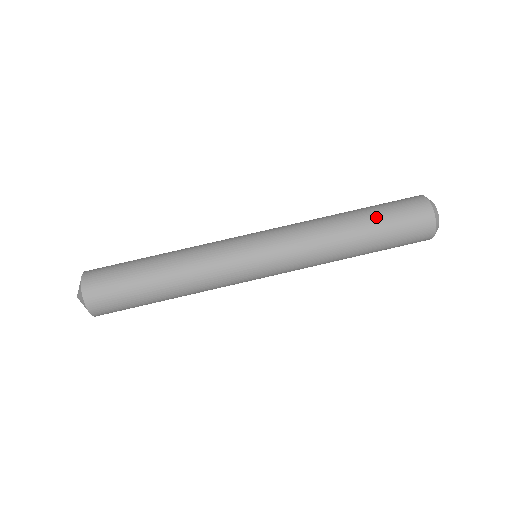
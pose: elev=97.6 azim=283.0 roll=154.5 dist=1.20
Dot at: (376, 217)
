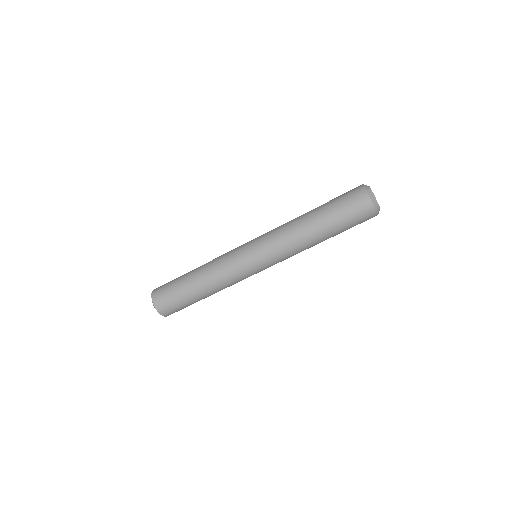
Dot at: (326, 208)
